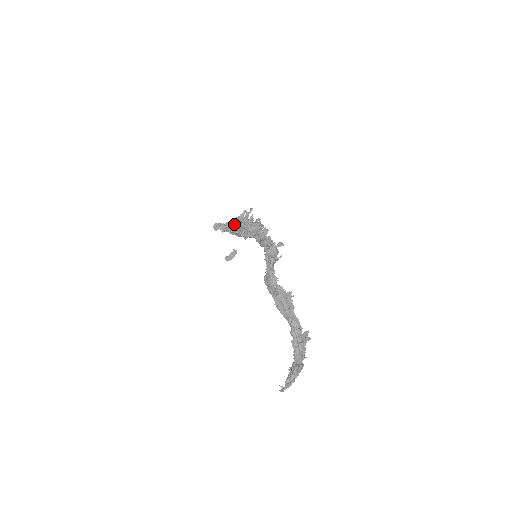
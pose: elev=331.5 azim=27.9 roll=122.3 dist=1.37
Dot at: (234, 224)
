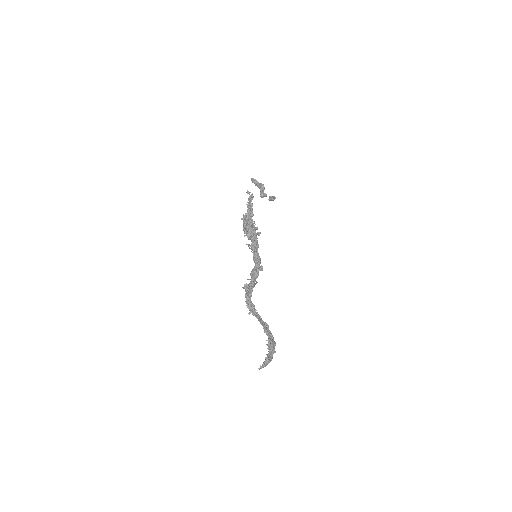
Dot at: occluded
